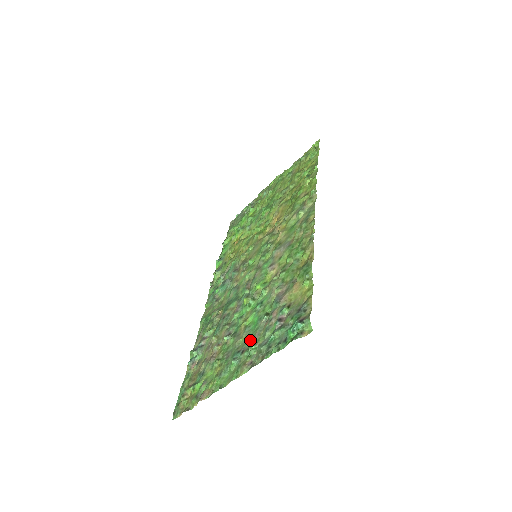
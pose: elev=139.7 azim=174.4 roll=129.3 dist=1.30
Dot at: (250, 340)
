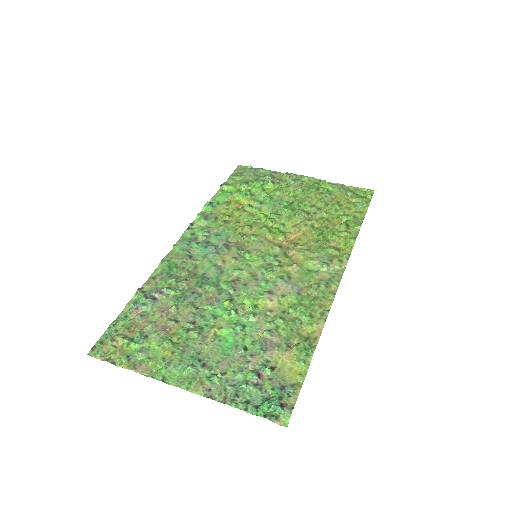
Dot at: (217, 359)
